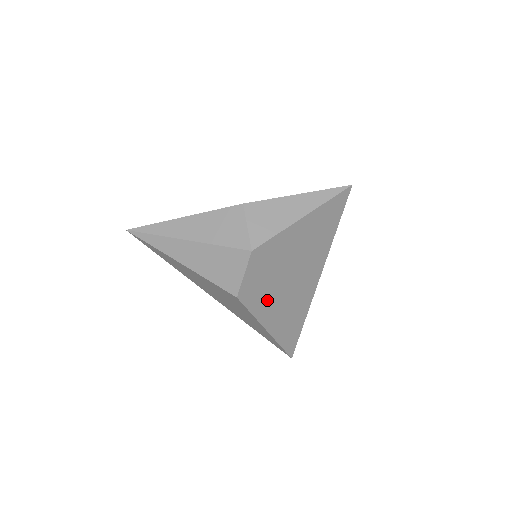
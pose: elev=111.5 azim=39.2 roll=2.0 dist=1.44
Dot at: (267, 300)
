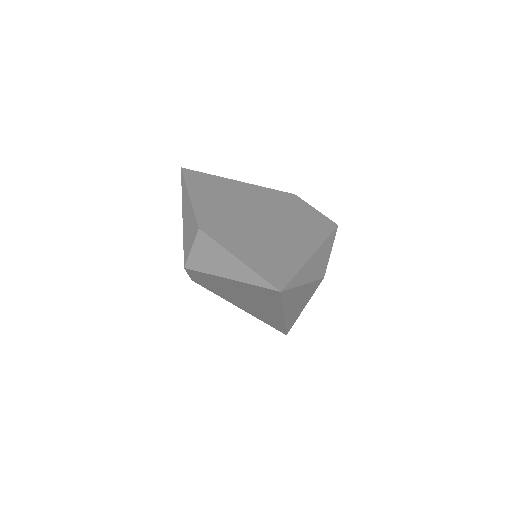
Dot at: (227, 296)
